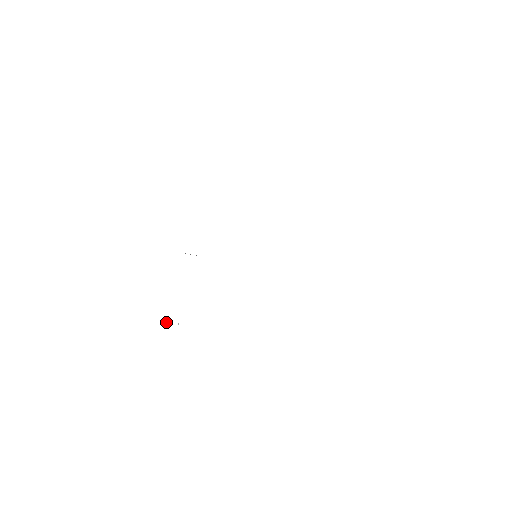
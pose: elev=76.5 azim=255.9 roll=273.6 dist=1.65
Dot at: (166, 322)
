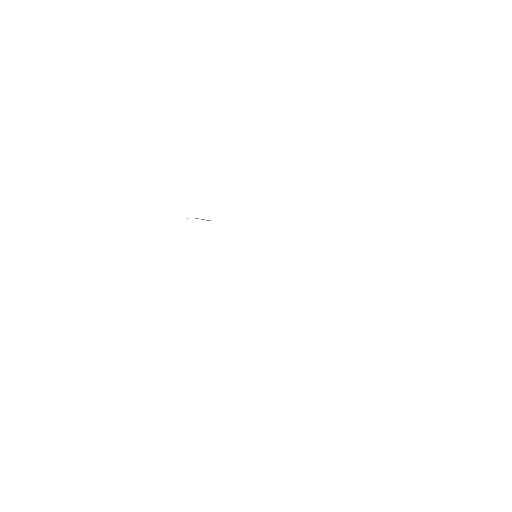
Dot at: occluded
